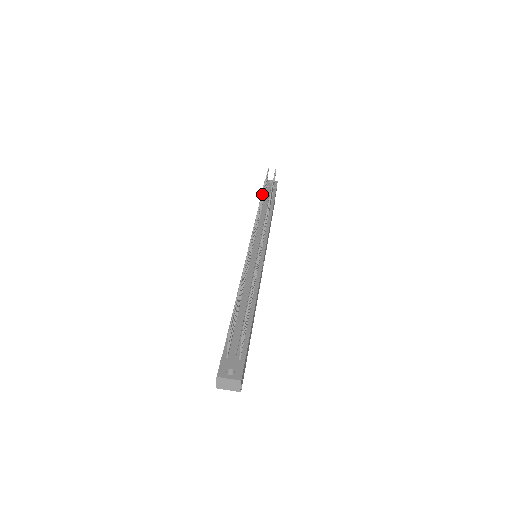
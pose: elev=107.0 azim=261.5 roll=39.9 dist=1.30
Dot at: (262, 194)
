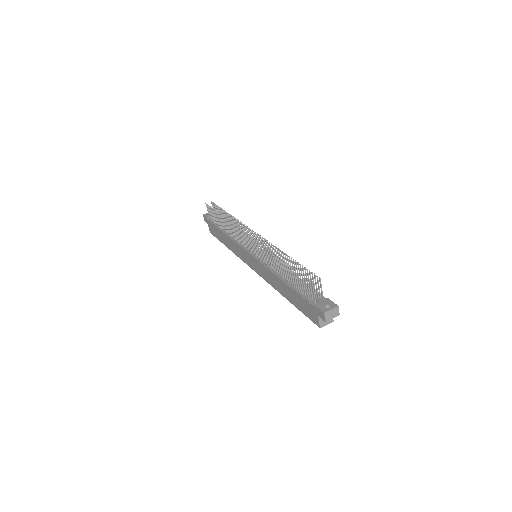
Dot at: (225, 218)
